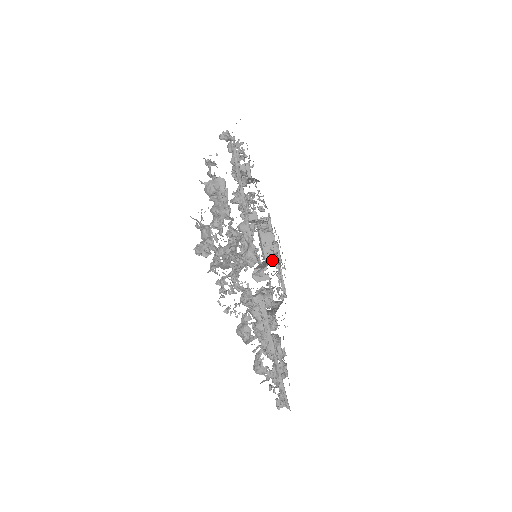
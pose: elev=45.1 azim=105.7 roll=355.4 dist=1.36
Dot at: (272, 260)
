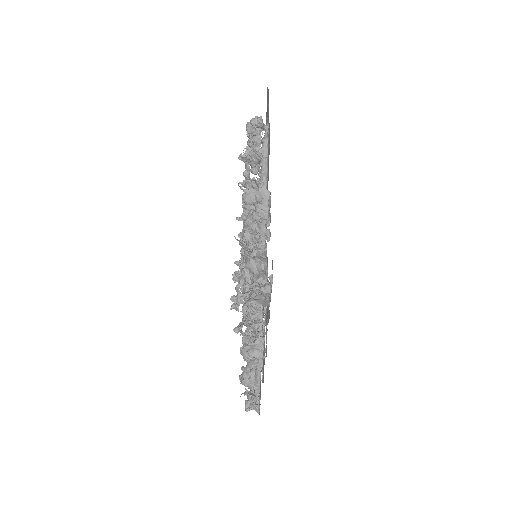
Dot at: occluded
